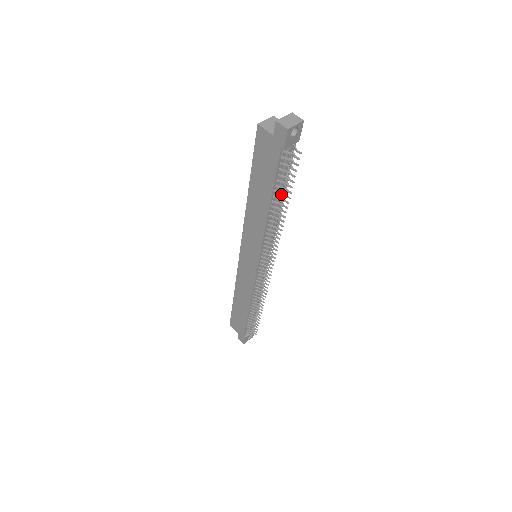
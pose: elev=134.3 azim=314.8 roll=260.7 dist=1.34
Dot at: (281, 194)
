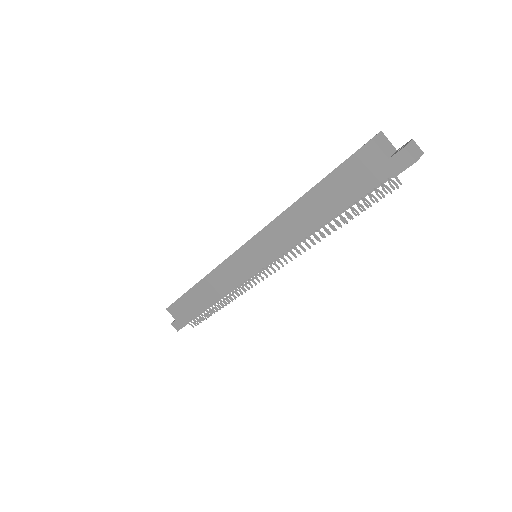
Dot at: (342, 212)
